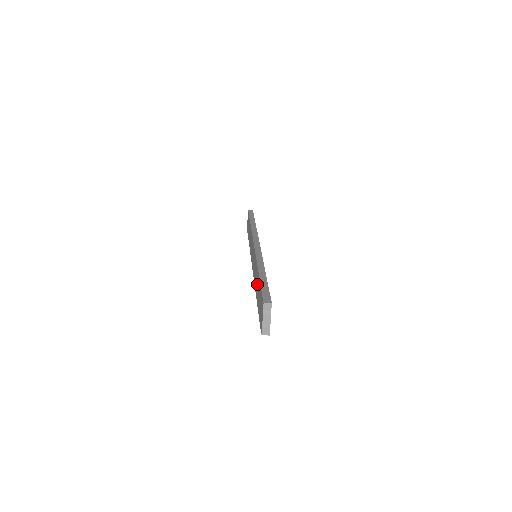
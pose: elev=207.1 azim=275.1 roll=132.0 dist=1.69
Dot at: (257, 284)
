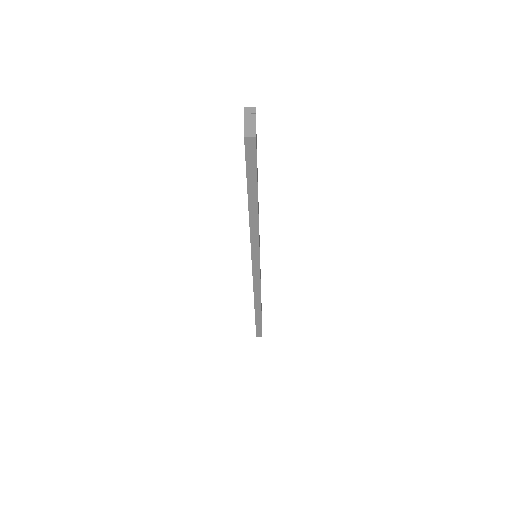
Dot at: occluded
